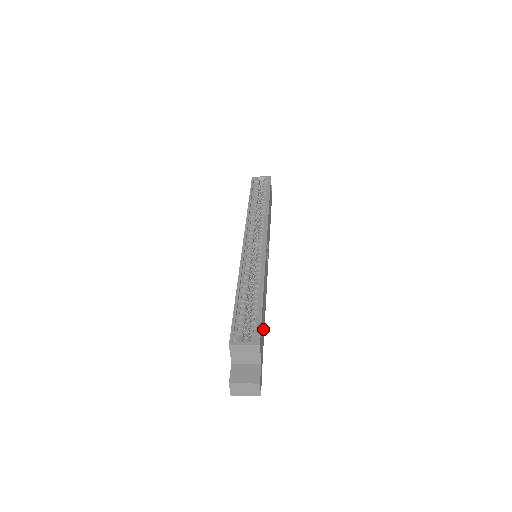
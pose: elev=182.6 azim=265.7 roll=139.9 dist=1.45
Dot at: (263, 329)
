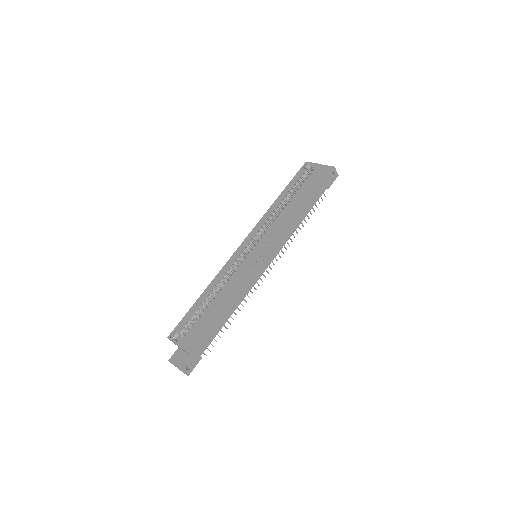
Dot at: (213, 328)
